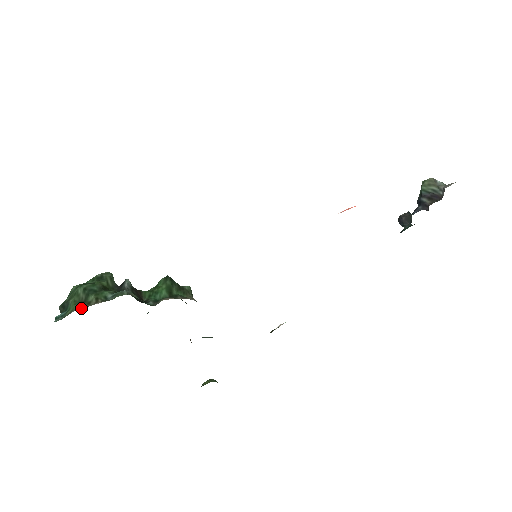
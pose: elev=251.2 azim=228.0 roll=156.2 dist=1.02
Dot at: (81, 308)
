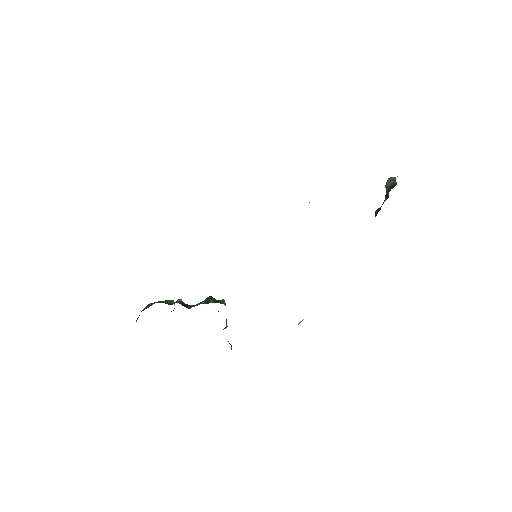
Dot at: occluded
